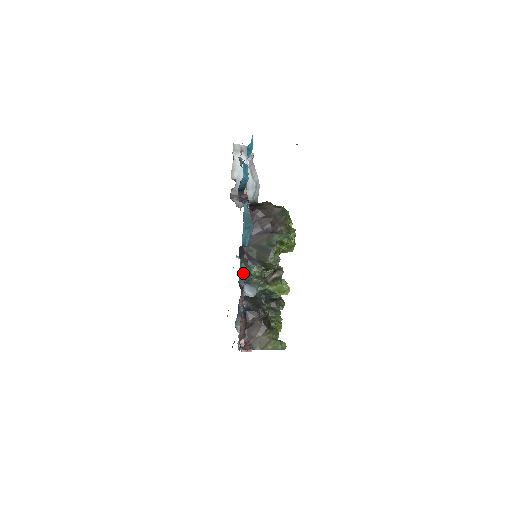
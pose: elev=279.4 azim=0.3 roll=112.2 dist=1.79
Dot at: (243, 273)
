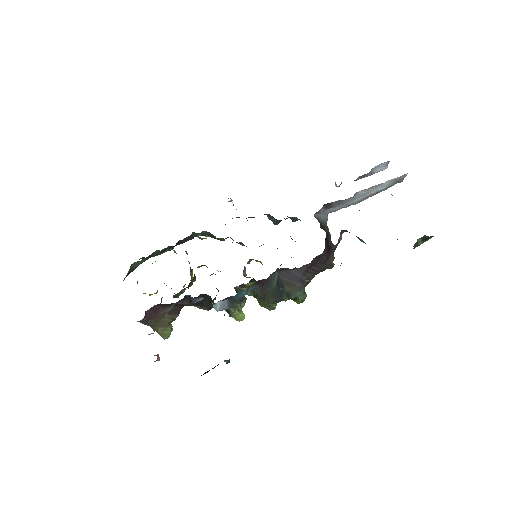
Dot at: (241, 293)
